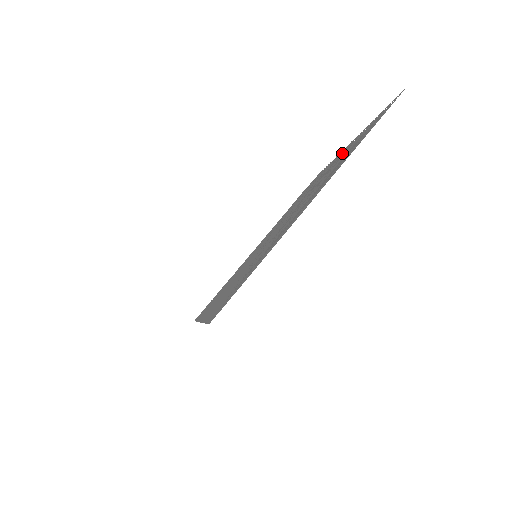
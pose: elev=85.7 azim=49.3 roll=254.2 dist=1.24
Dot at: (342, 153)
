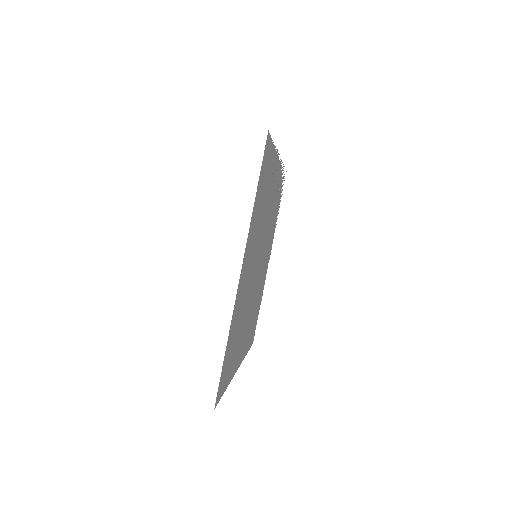
Dot at: occluded
